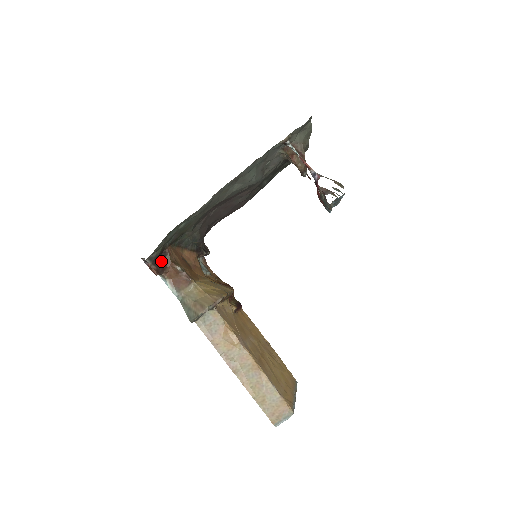
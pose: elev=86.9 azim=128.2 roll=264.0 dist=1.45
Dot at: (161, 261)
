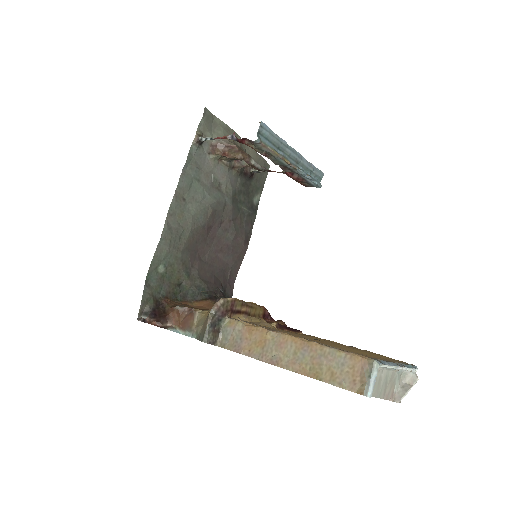
Dot at: (160, 313)
